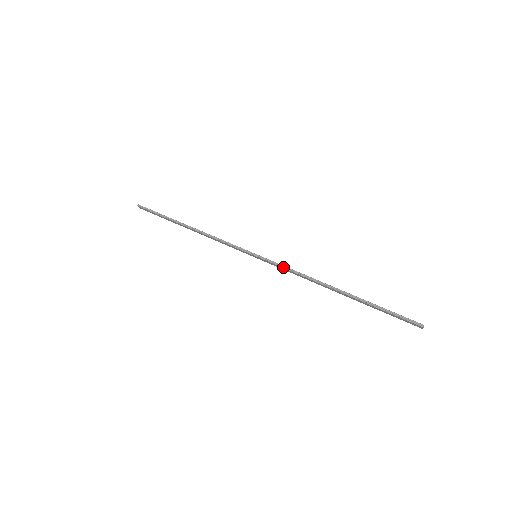
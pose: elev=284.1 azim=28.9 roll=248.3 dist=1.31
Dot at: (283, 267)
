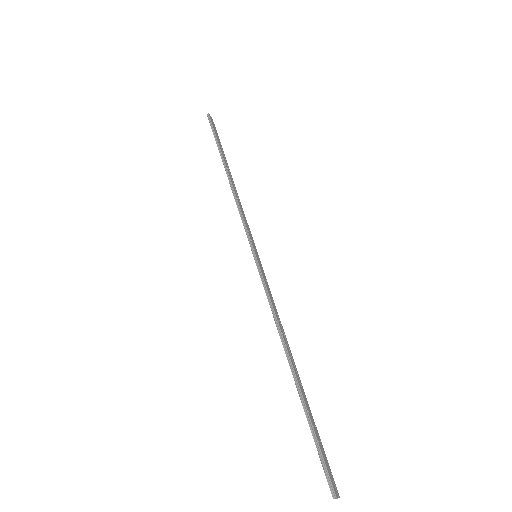
Dot at: (266, 292)
